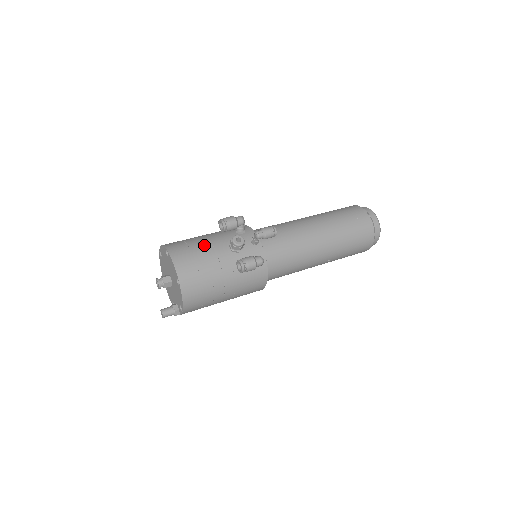
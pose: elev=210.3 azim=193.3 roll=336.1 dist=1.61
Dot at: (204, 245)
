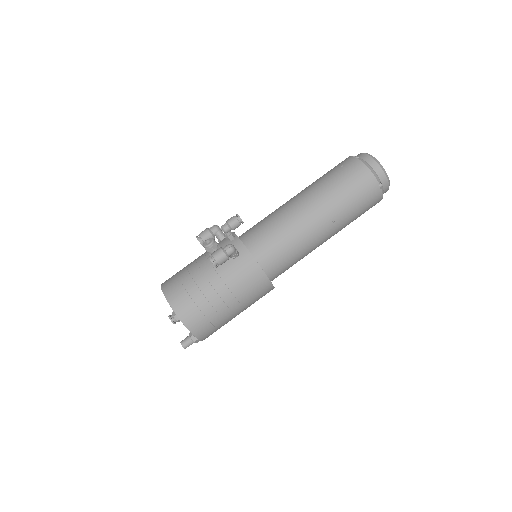
Dot at: (189, 265)
